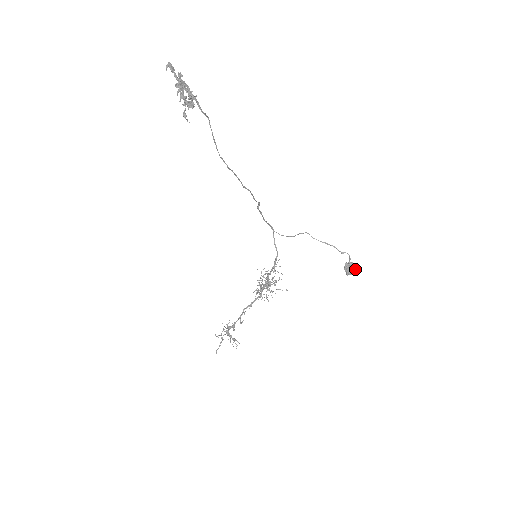
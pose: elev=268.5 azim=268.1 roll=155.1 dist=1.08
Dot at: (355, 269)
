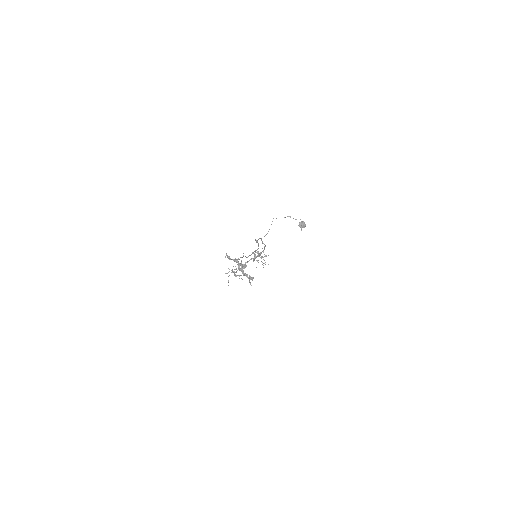
Dot at: (305, 225)
